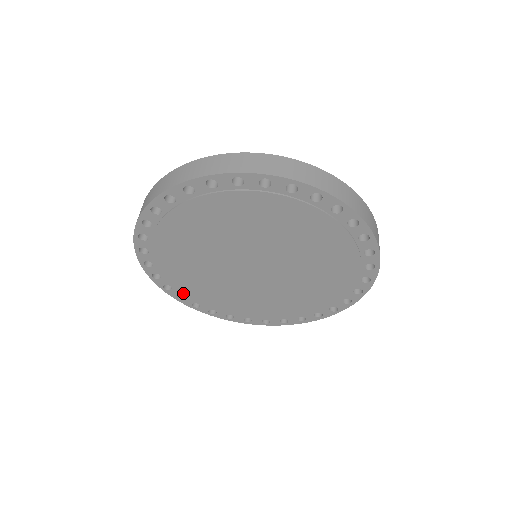
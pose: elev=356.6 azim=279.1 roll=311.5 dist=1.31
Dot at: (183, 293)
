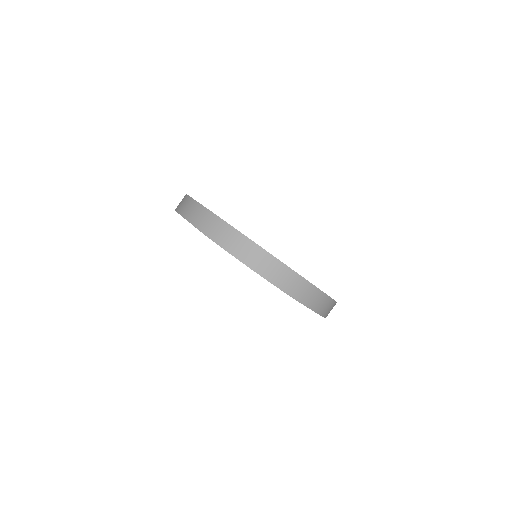
Dot at: occluded
